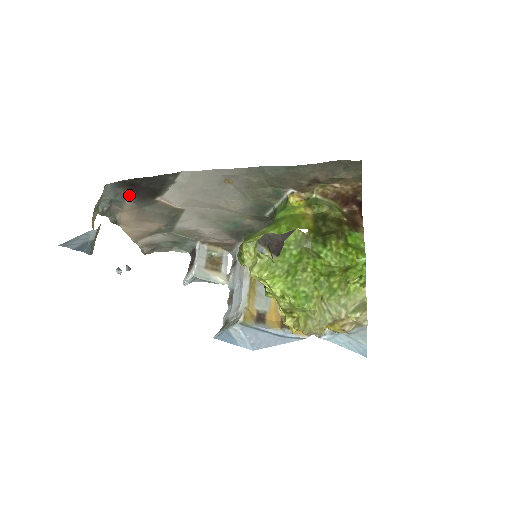
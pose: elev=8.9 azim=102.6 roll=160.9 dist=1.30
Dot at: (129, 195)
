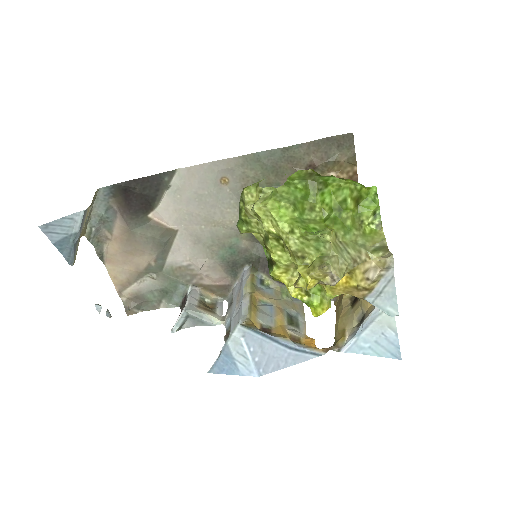
Dot at: (121, 209)
